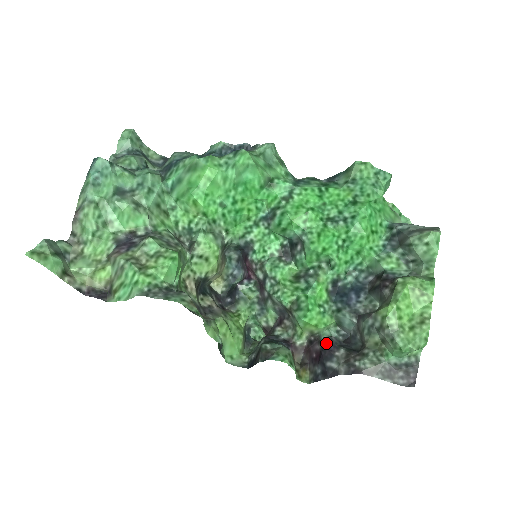
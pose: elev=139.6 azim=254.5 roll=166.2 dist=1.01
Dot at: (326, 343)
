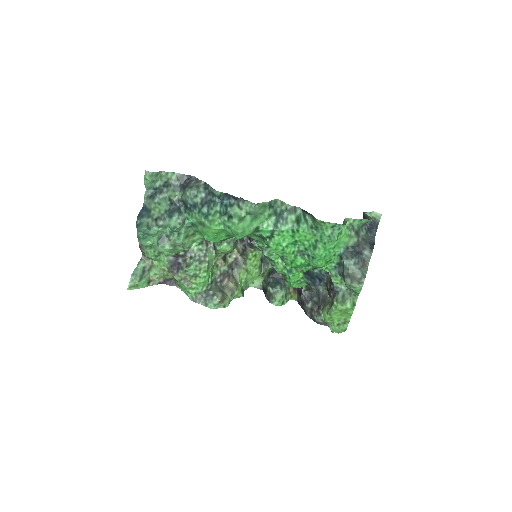
Dot at: (302, 296)
